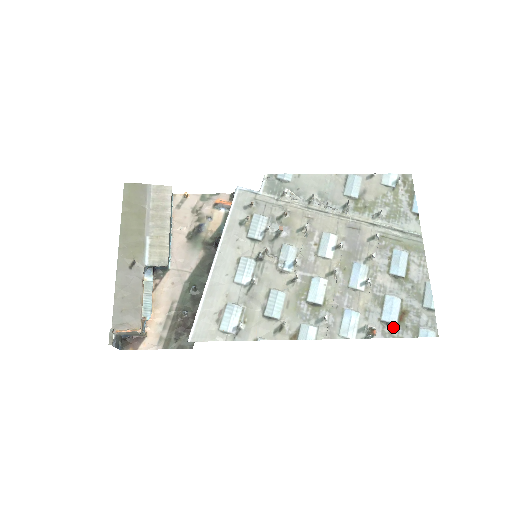
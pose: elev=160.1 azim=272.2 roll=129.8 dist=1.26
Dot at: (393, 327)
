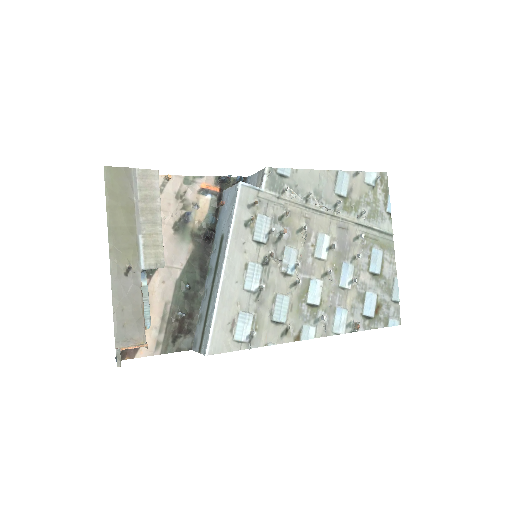
Dot at: (371, 320)
